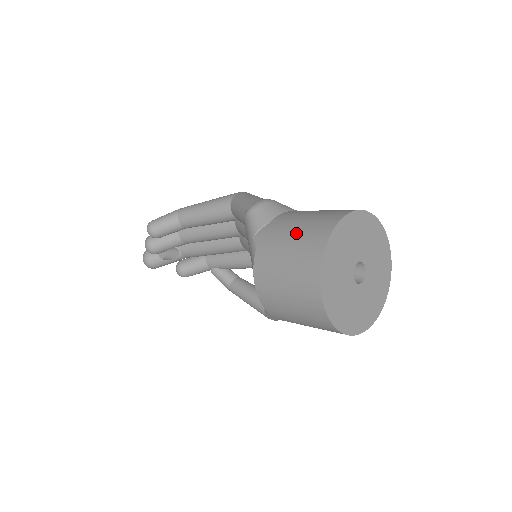
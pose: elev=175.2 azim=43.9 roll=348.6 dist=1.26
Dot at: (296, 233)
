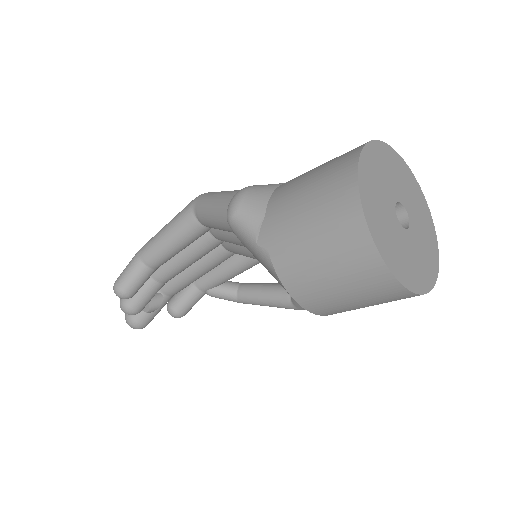
Dot at: (310, 213)
